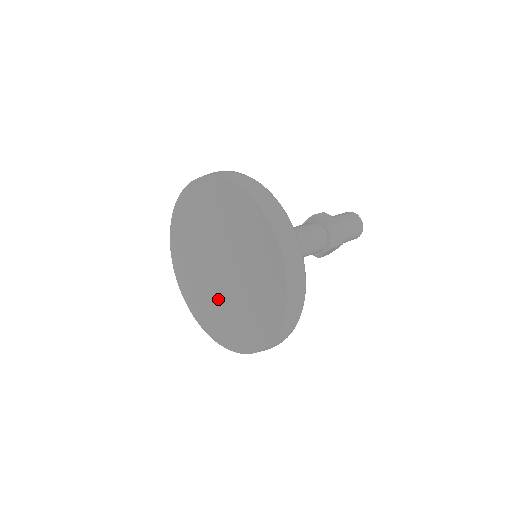
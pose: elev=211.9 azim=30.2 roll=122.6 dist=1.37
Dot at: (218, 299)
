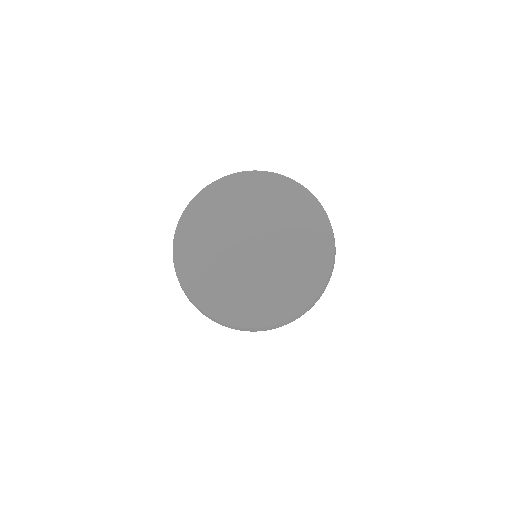
Dot at: (227, 267)
